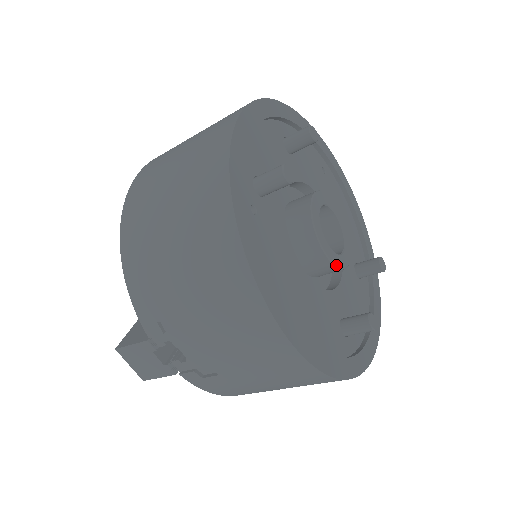
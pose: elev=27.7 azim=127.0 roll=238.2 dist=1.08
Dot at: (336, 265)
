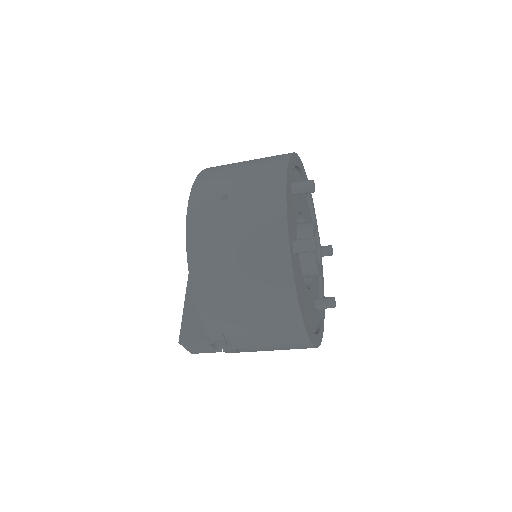
Dot at: occluded
